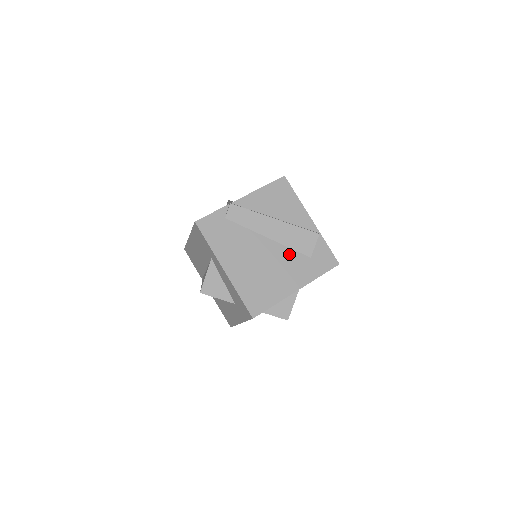
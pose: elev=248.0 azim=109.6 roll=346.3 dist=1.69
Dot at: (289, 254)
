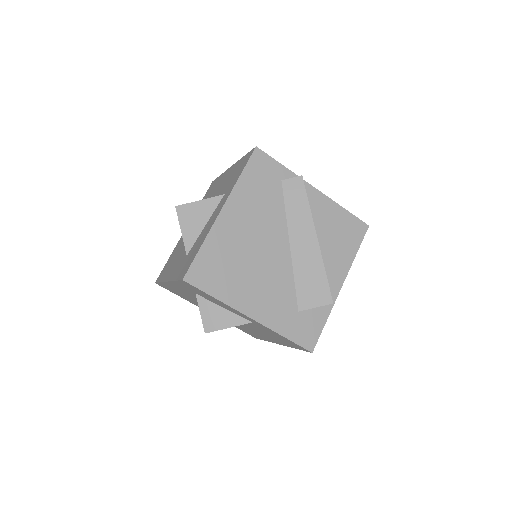
Dot at: (287, 282)
